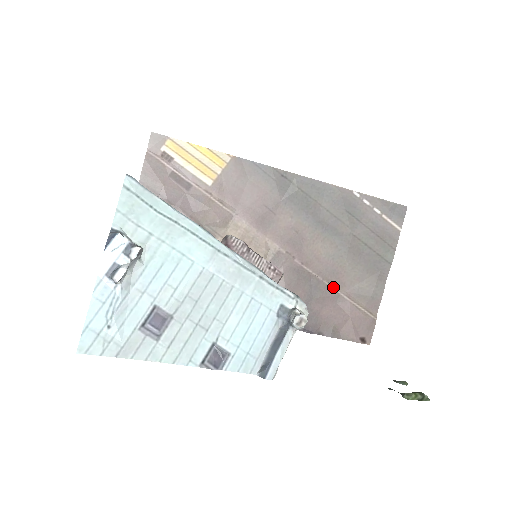
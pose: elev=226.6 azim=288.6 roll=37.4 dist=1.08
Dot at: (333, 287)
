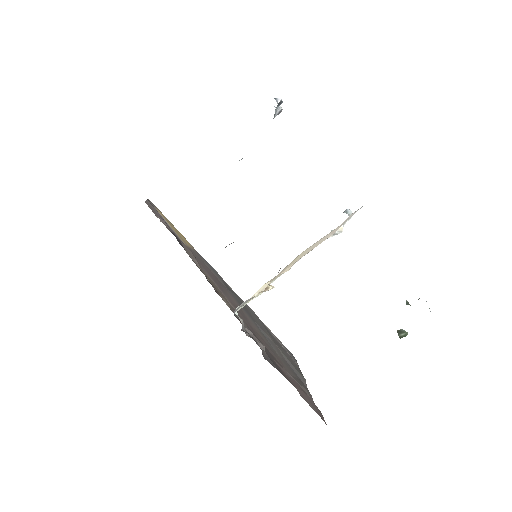
Dot at: (279, 363)
